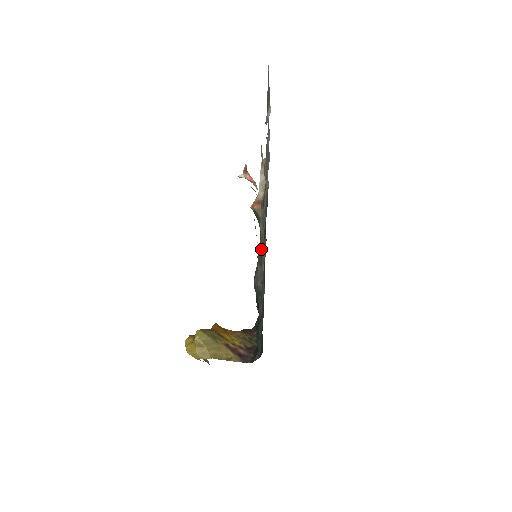
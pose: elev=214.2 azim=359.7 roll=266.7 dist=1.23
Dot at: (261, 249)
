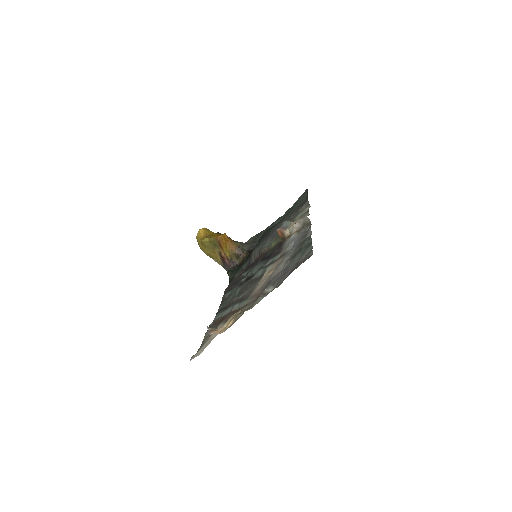
Dot at: (265, 250)
